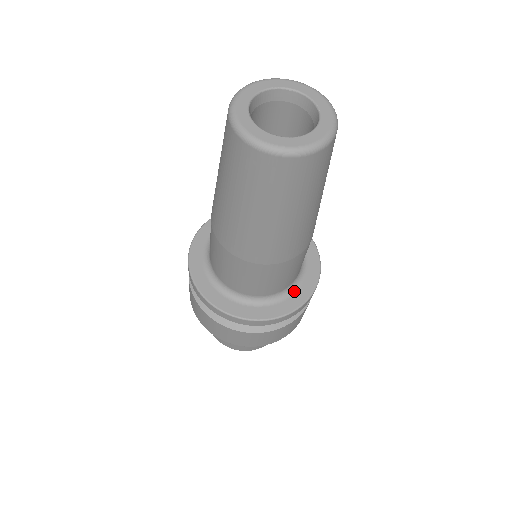
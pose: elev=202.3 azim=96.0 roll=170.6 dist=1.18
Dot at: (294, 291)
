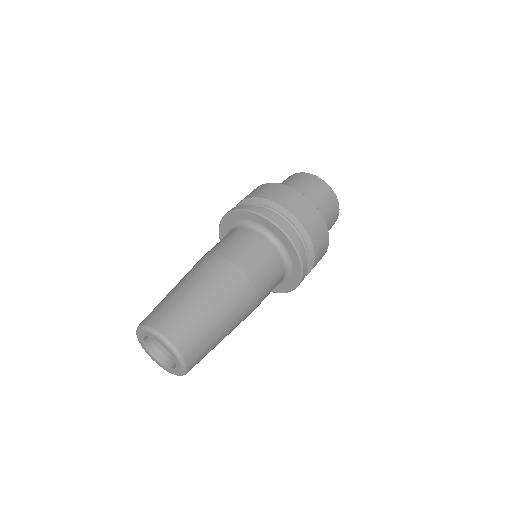
Dot at: (289, 278)
